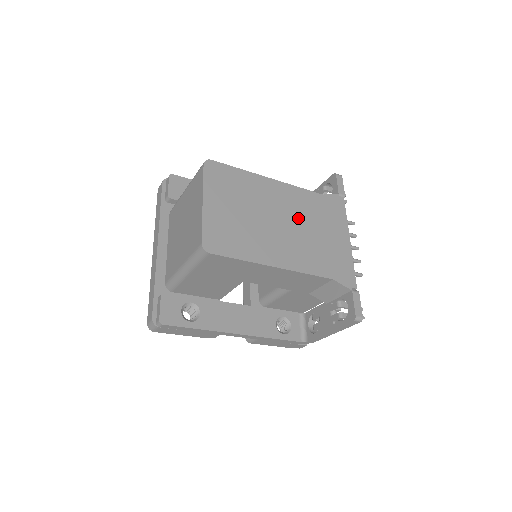
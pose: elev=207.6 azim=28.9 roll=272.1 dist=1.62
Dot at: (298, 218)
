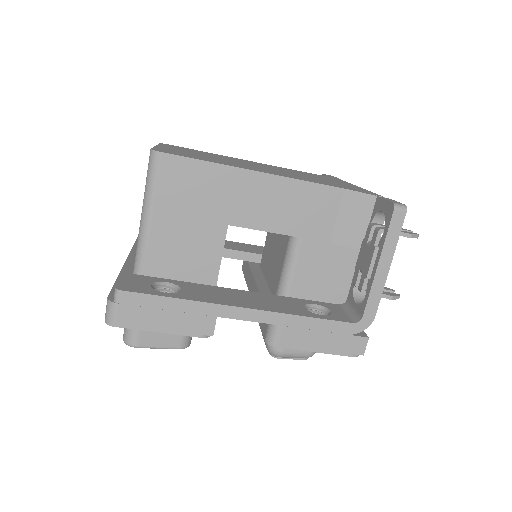
Dot at: (281, 170)
